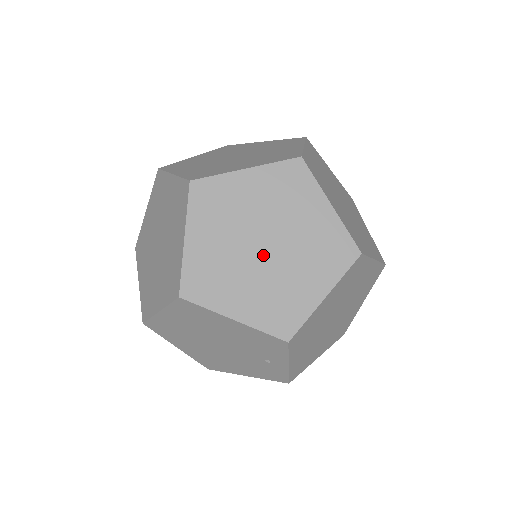
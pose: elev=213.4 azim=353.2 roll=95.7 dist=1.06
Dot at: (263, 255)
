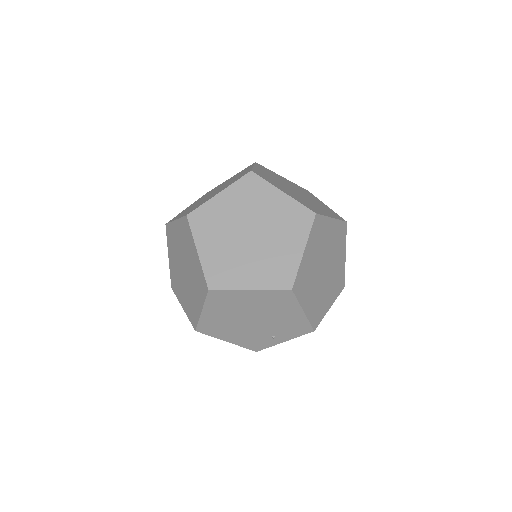
Dot at: (322, 275)
